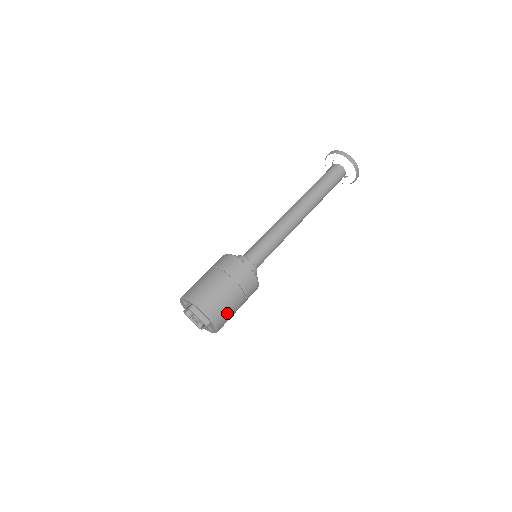
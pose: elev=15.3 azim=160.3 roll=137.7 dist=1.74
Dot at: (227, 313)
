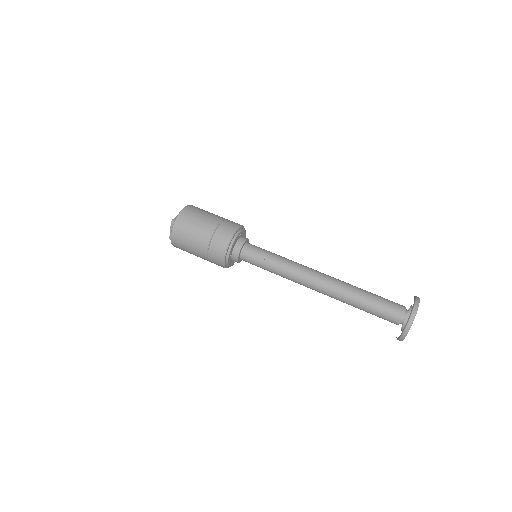
Dot at: (187, 251)
